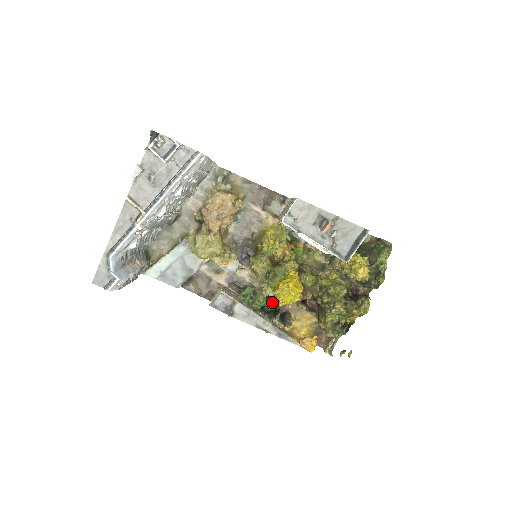
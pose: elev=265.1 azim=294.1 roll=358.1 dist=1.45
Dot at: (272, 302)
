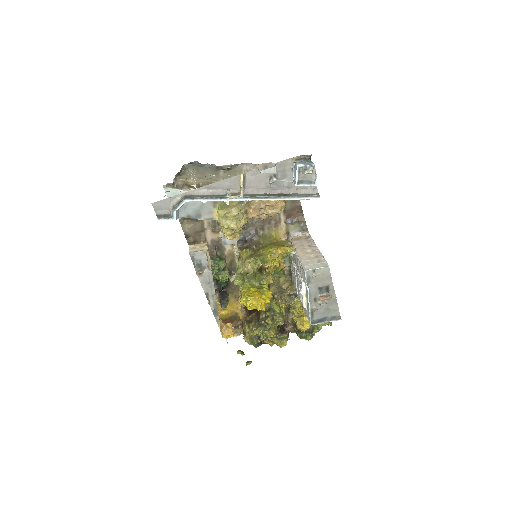
Dot at: (228, 283)
